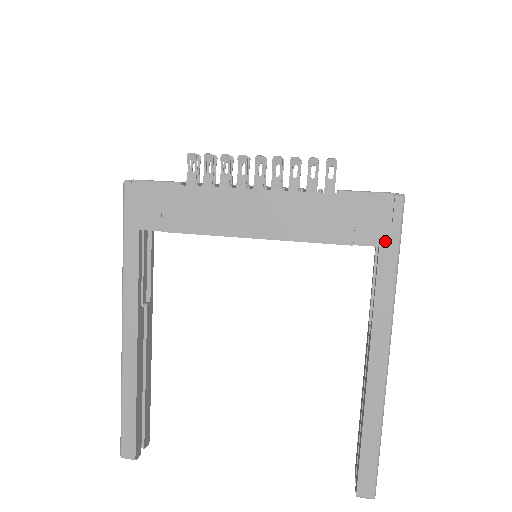
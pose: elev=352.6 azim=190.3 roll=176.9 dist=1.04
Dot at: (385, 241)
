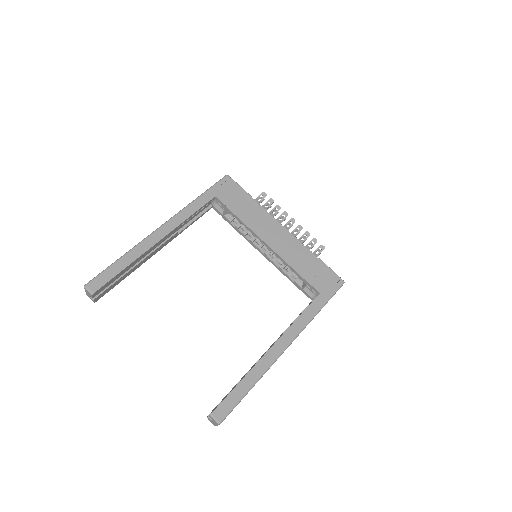
Dot at: (324, 293)
